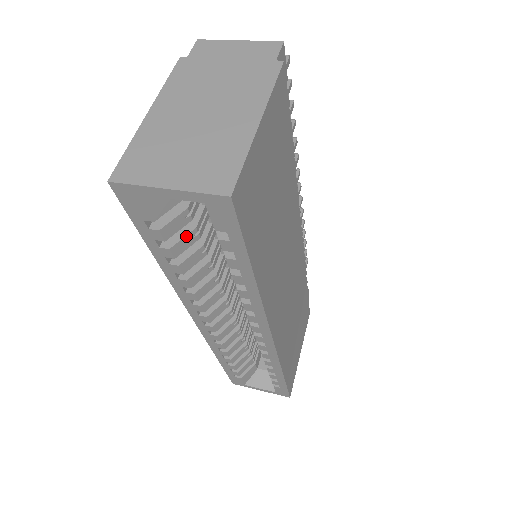
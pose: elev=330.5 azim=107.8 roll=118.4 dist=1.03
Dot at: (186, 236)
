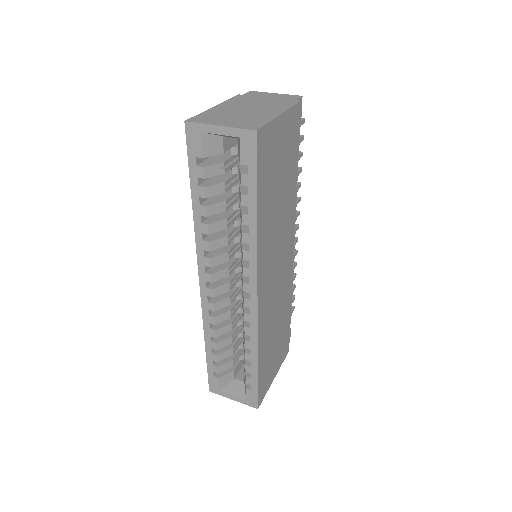
Dot at: (217, 184)
